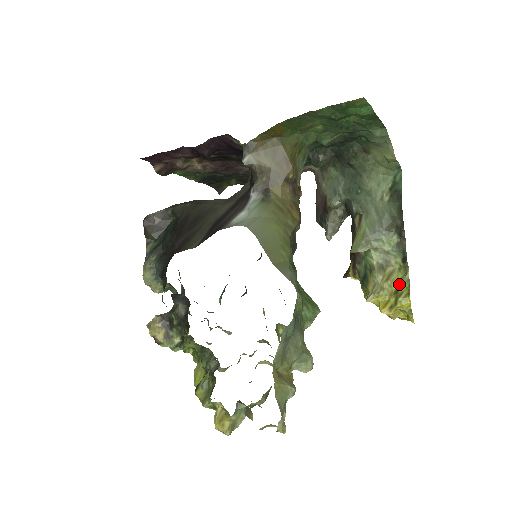
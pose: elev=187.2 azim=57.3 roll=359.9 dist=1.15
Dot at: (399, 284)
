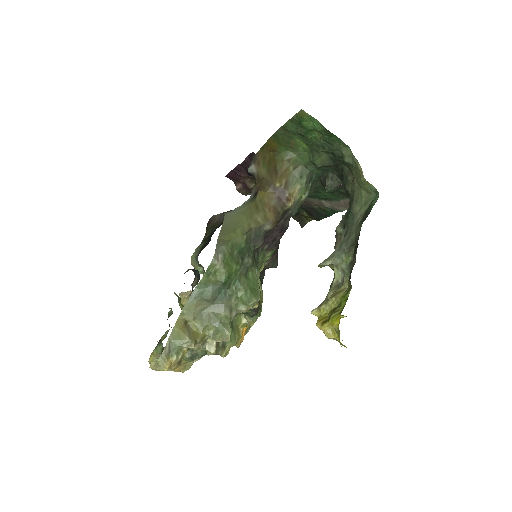
Dot at: (340, 302)
